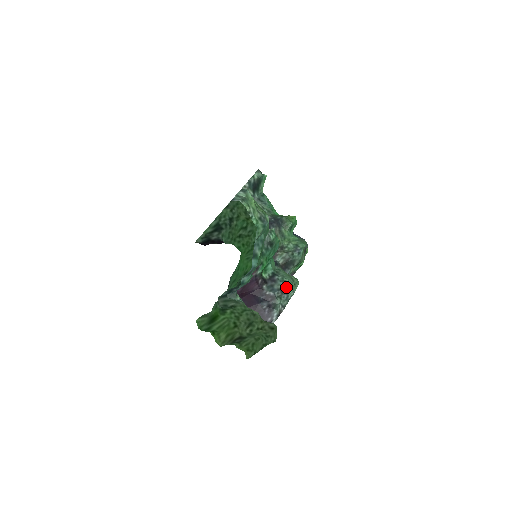
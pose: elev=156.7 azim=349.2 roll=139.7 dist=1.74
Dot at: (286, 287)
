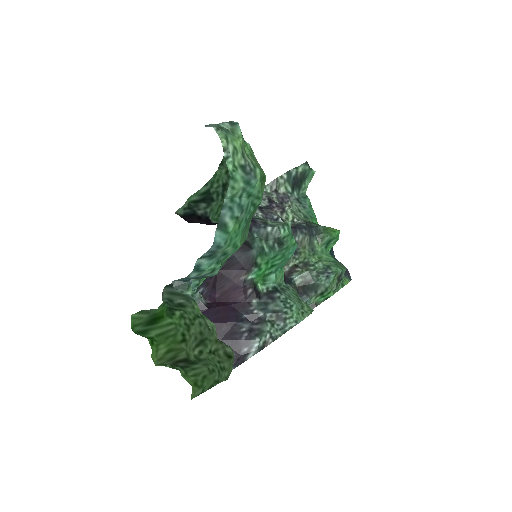
Dot at: (286, 311)
